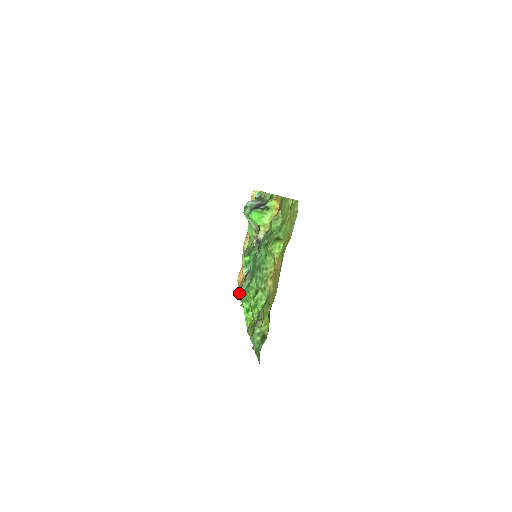
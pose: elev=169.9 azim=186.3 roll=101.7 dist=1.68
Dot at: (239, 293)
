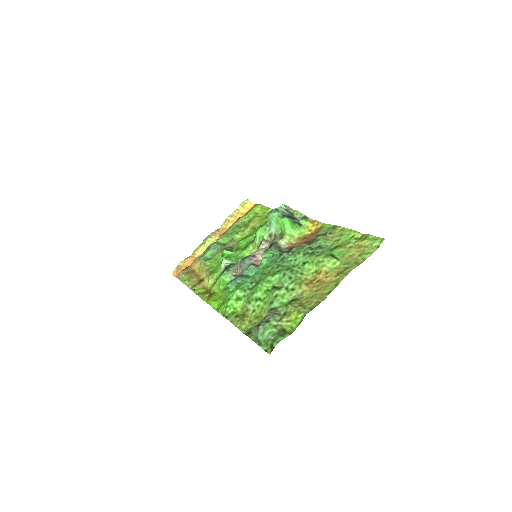
Dot at: (185, 277)
